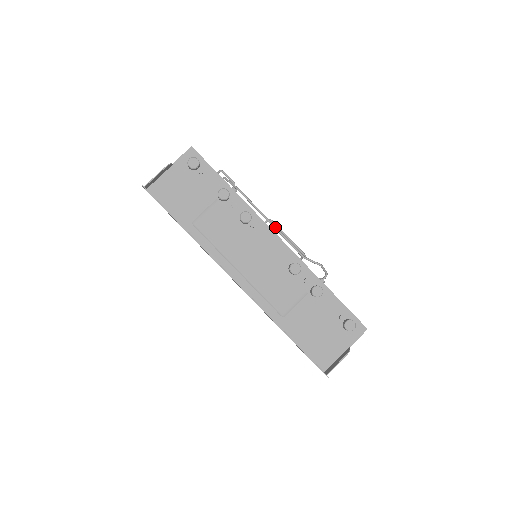
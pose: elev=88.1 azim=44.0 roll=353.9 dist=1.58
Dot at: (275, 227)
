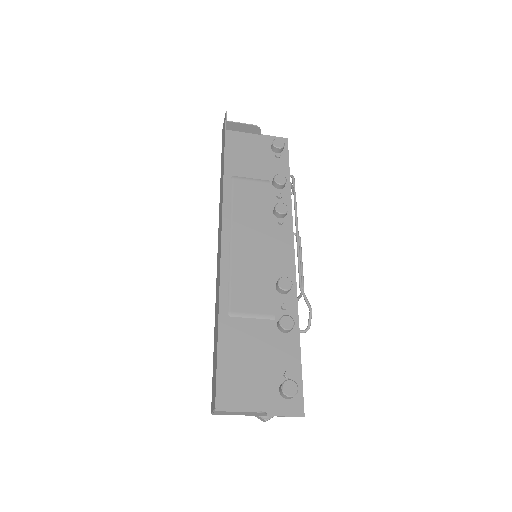
Dot at: (298, 242)
